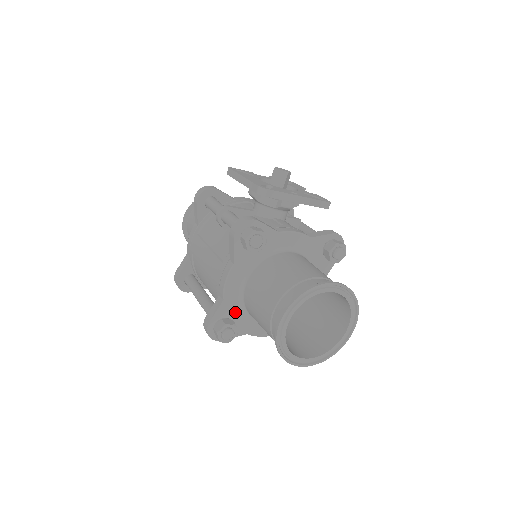
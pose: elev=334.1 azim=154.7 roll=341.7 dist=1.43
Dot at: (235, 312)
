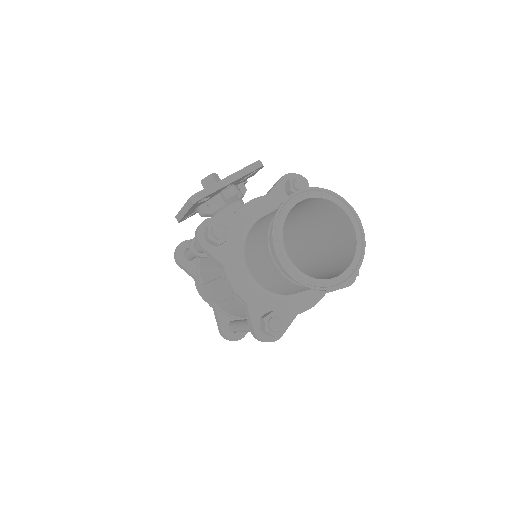
Dot at: (267, 304)
